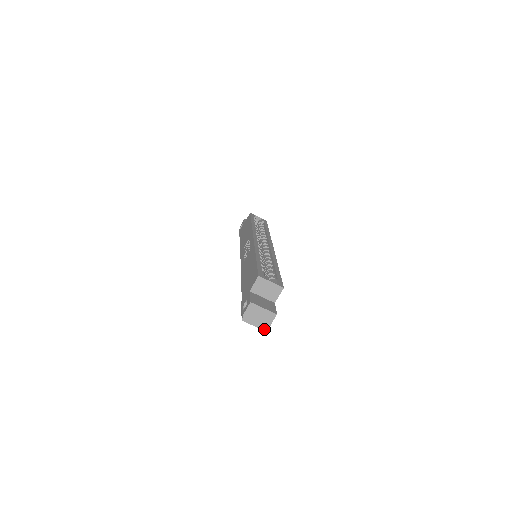
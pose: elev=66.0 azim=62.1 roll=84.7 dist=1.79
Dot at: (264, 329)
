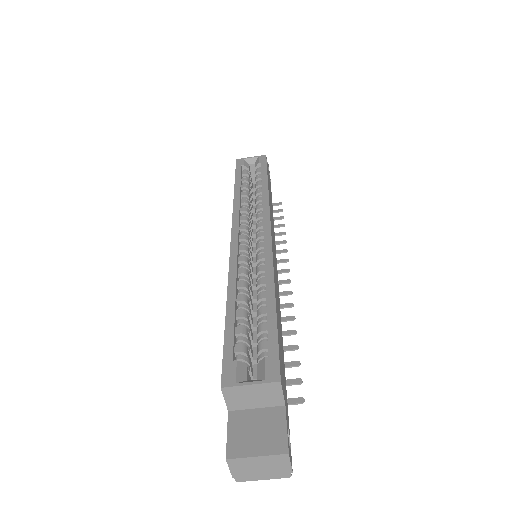
Dot at: (285, 476)
